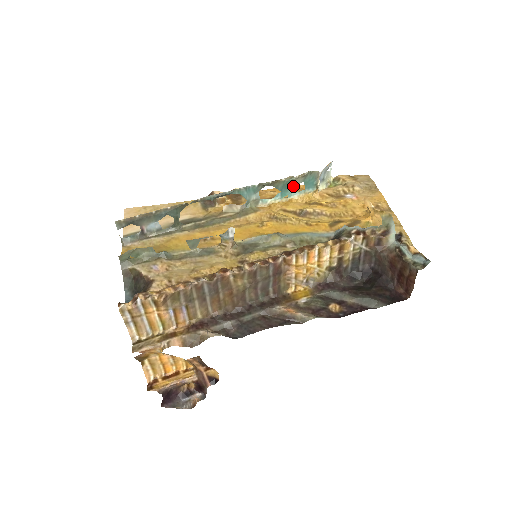
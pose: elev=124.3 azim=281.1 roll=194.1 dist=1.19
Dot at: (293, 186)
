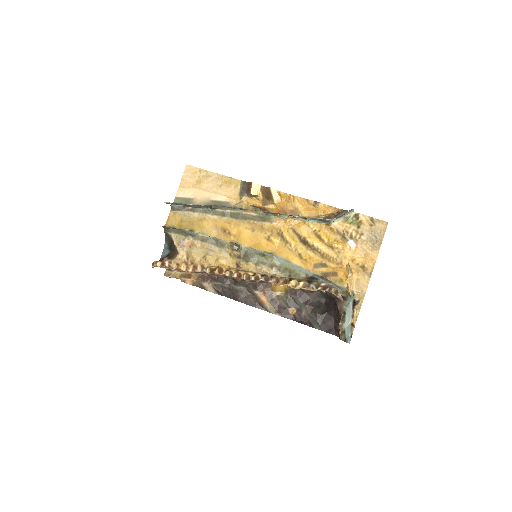
Dot at: occluded
